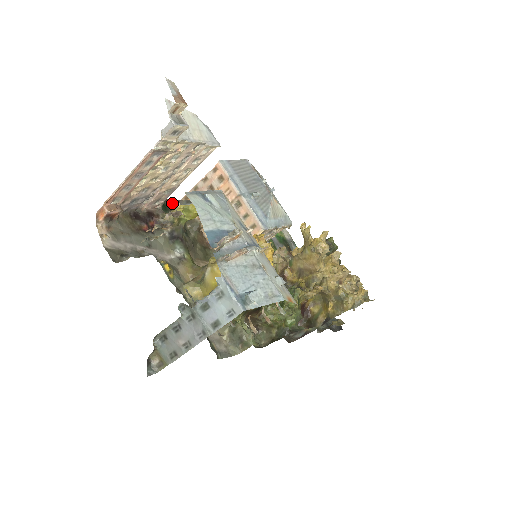
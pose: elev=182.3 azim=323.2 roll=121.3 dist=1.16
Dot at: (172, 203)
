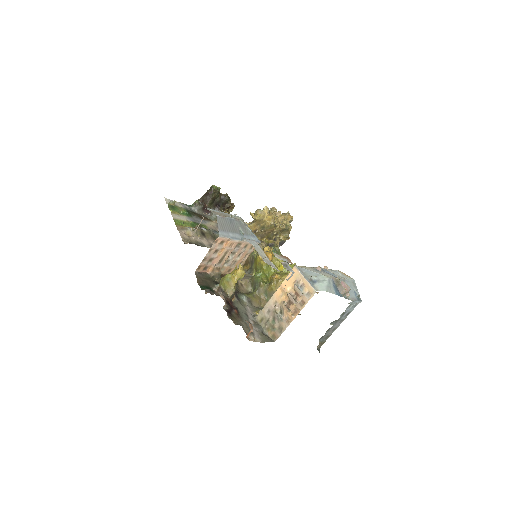
Dot at: (200, 280)
